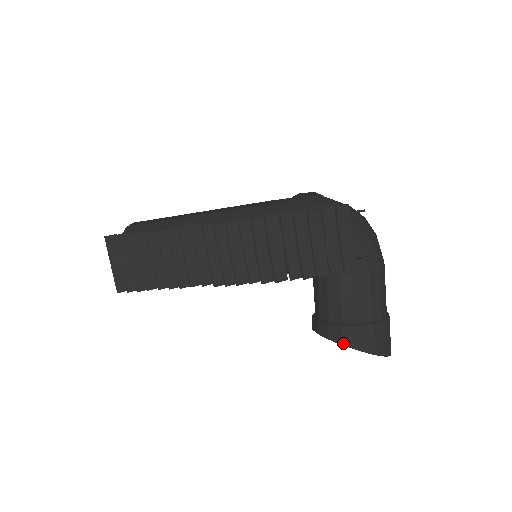
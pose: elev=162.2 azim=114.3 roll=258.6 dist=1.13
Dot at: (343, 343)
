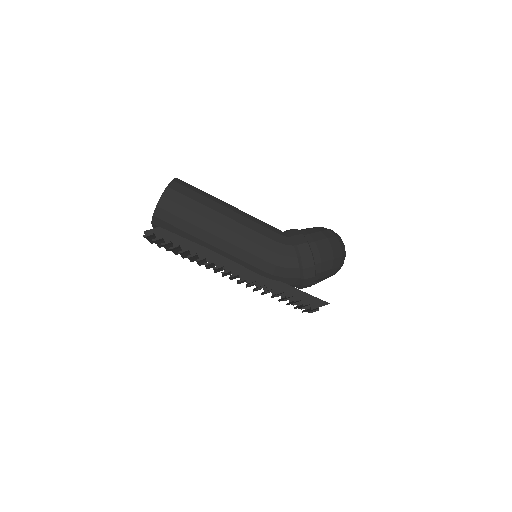
Dot at: occluded
